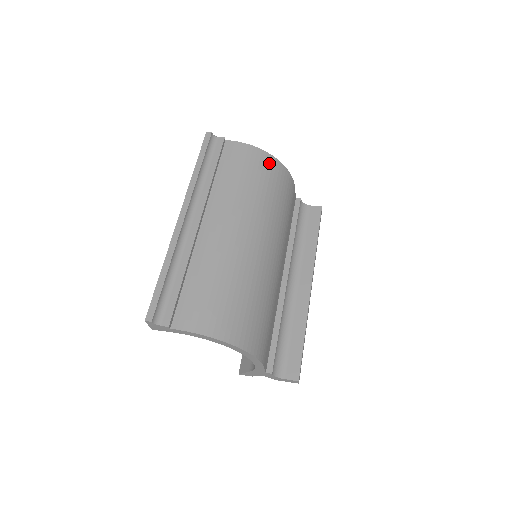
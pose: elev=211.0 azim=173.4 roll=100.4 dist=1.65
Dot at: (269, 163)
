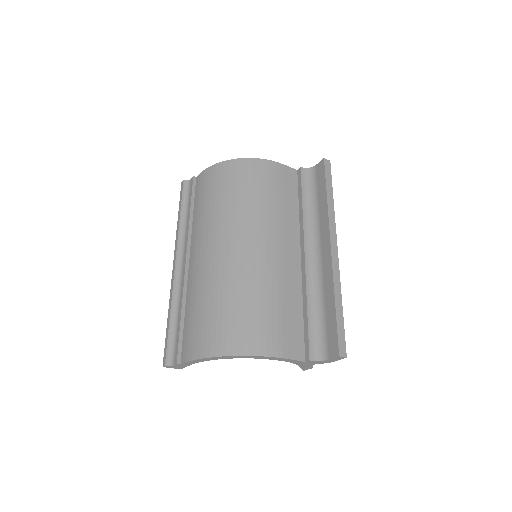
Dot at: (229, 169)
